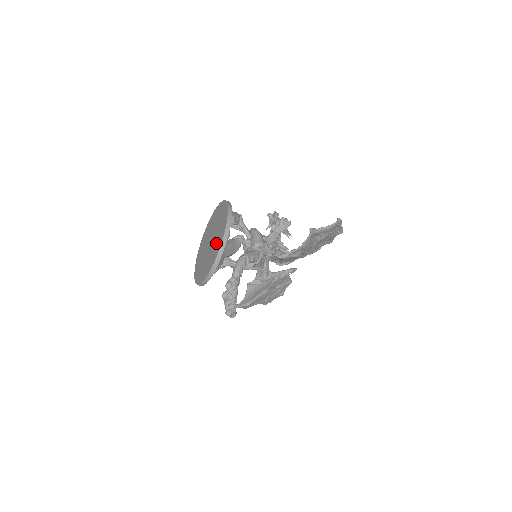
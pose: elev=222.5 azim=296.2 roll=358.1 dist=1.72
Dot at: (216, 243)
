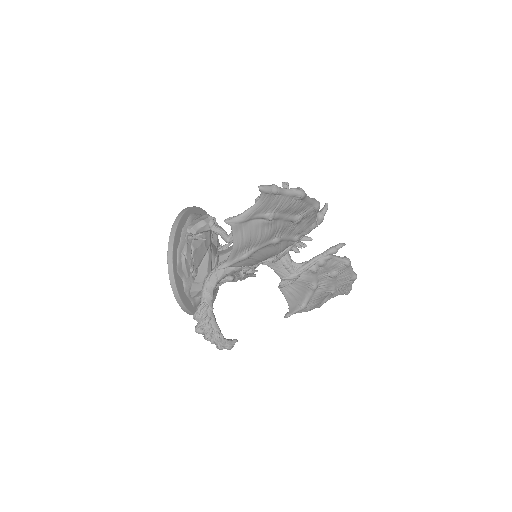
Dot at: occluded
